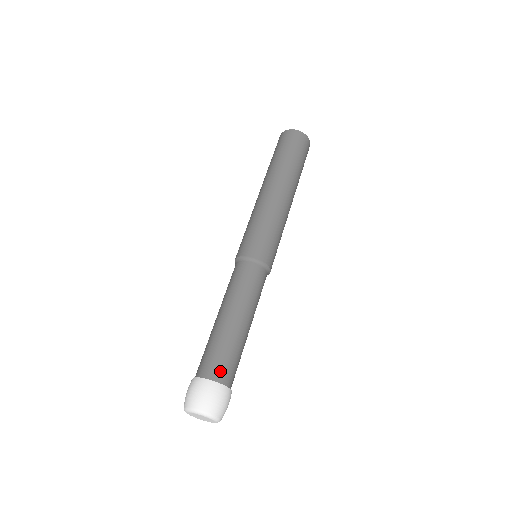
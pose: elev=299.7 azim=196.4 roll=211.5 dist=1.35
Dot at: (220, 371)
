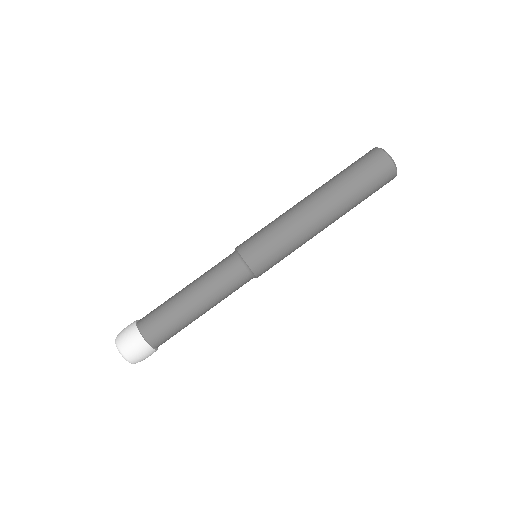
Dot at: (146, 322)
